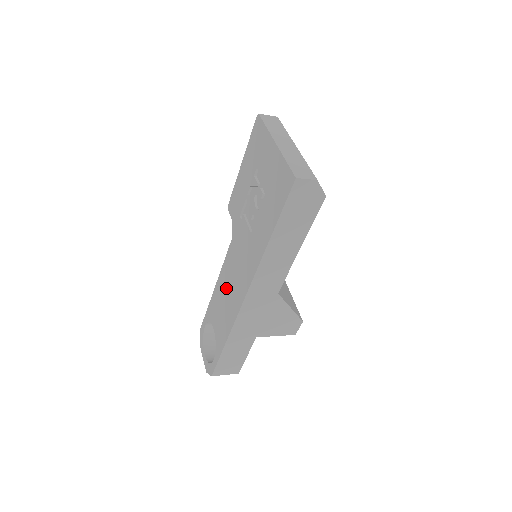
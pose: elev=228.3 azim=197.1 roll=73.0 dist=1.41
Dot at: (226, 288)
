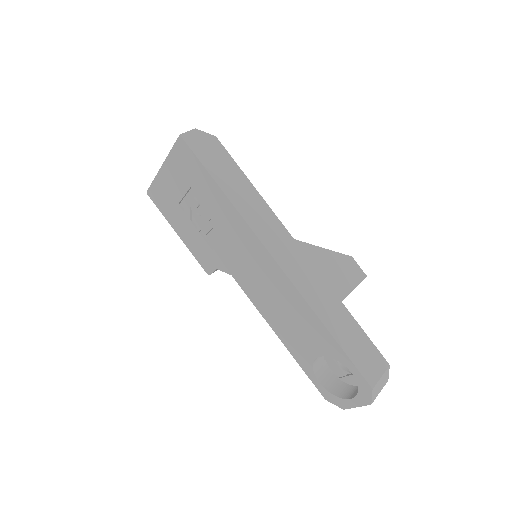
Dot at: (273, 305)
